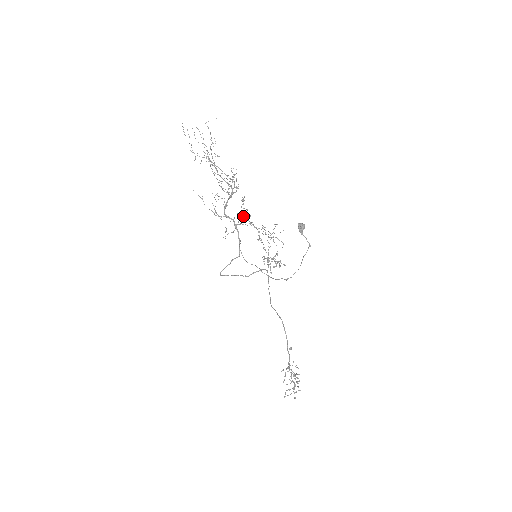
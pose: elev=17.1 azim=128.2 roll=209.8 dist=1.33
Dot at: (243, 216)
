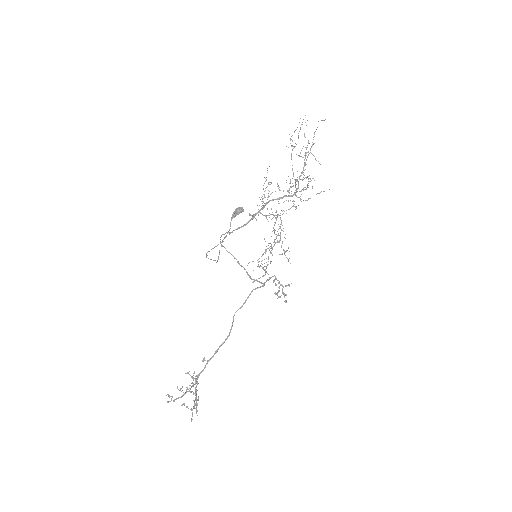
Dot at: (277, 215)
